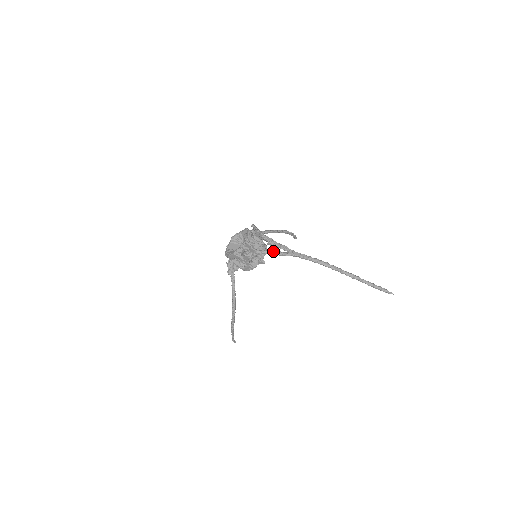
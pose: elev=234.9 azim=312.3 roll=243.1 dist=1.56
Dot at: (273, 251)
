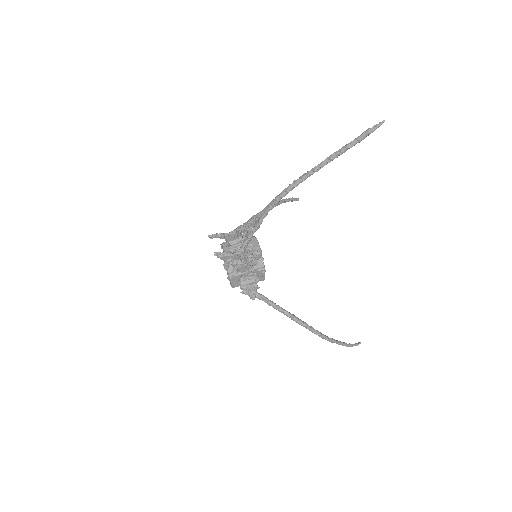
Dot at: (248, 234)
